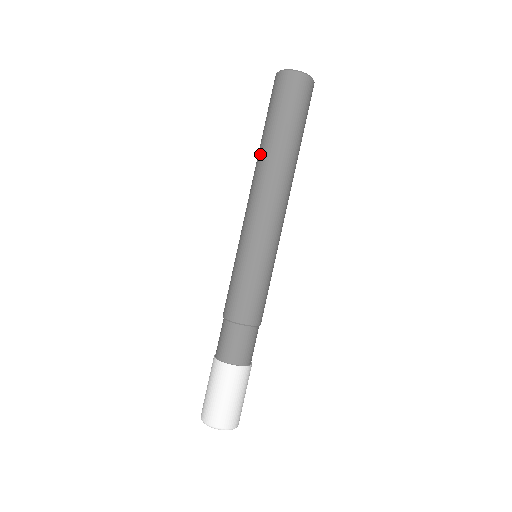
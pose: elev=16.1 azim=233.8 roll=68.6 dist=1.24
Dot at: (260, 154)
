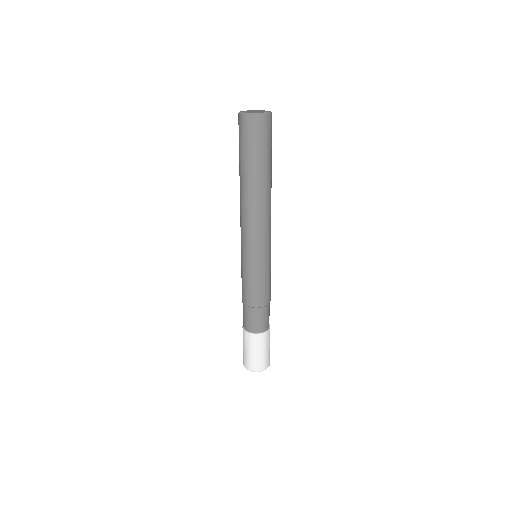
Dot at: occluded
